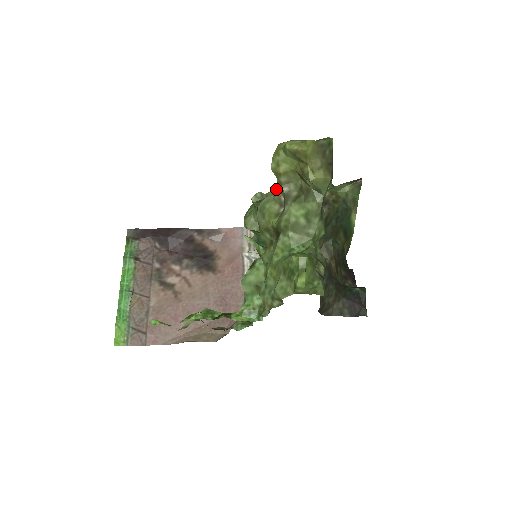
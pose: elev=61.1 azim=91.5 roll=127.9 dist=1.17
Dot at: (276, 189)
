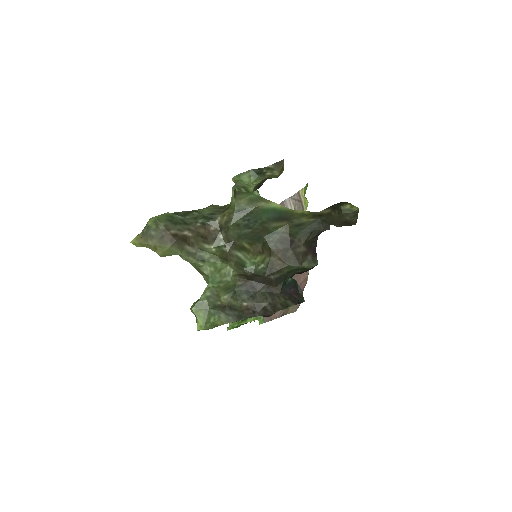
Dot at: occluded
